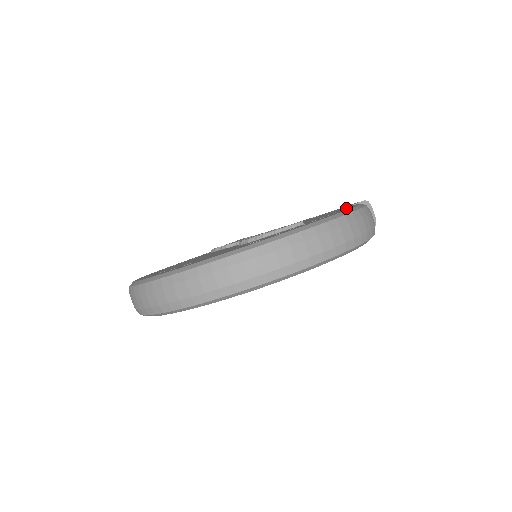
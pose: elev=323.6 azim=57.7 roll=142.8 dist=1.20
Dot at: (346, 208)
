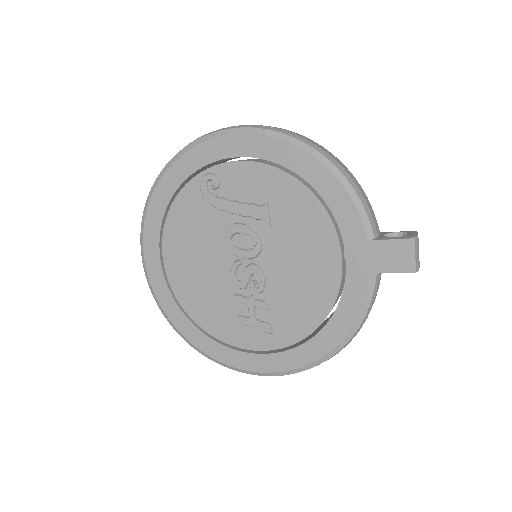
Dot at: occluded
